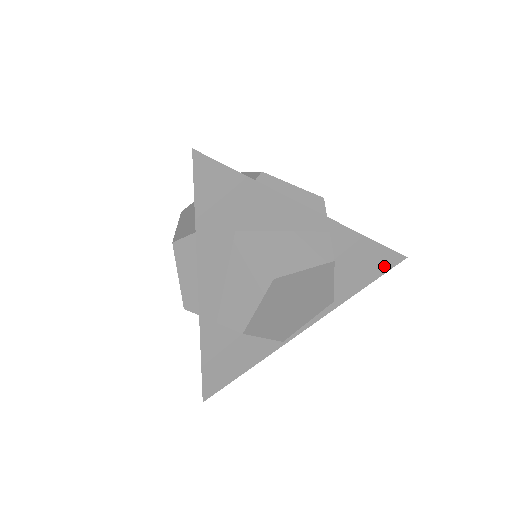
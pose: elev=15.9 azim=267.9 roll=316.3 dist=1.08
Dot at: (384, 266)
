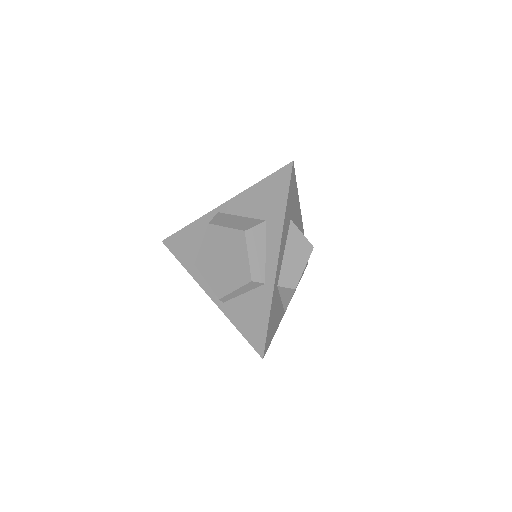
Dot at: occluded
